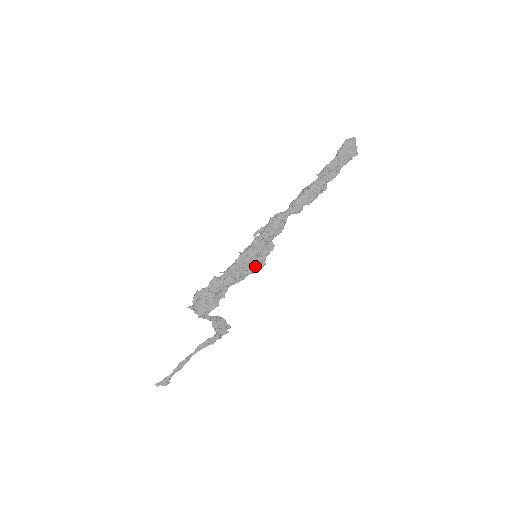
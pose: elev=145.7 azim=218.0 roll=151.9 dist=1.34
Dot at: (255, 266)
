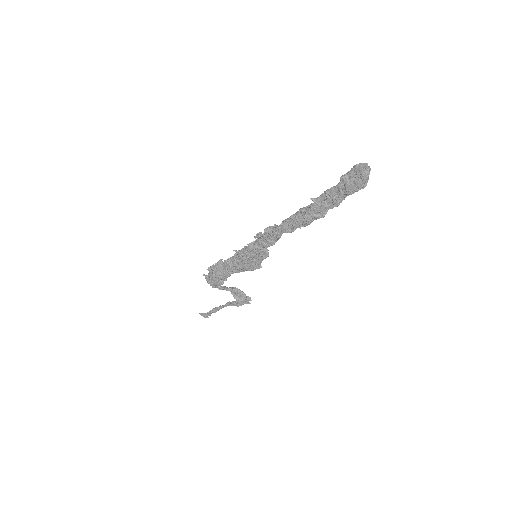
Dot at: (250, 266)
